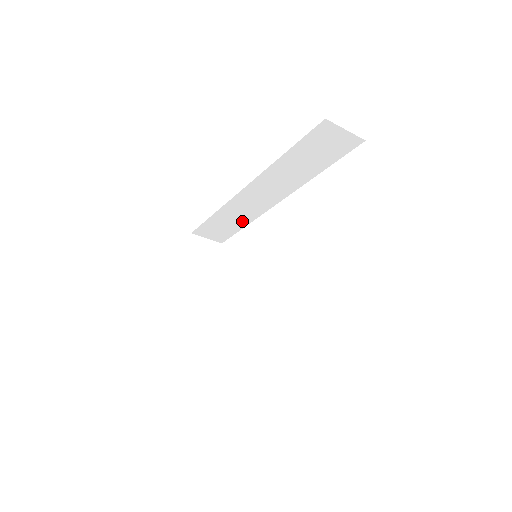
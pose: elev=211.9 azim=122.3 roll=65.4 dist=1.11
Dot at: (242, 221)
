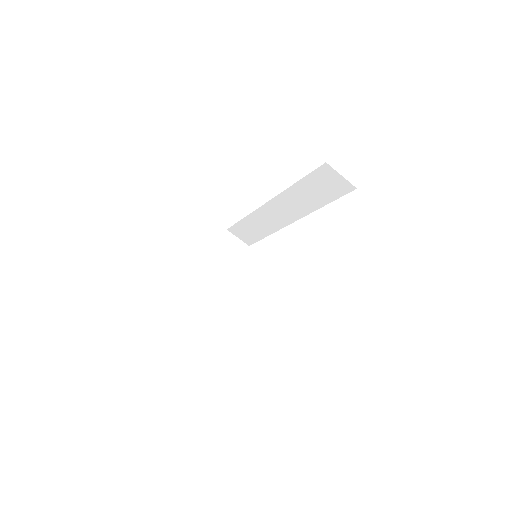
Dot at: (265, 231)
